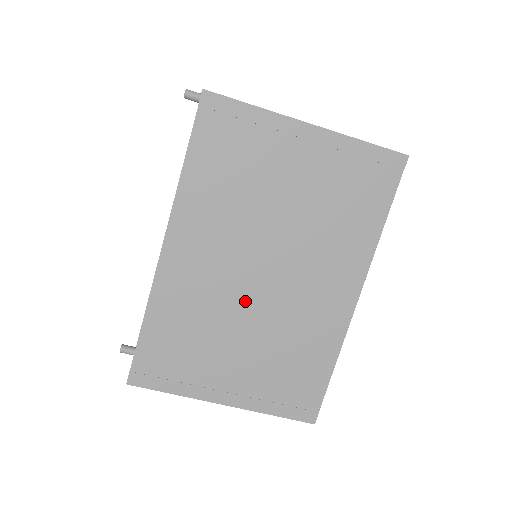
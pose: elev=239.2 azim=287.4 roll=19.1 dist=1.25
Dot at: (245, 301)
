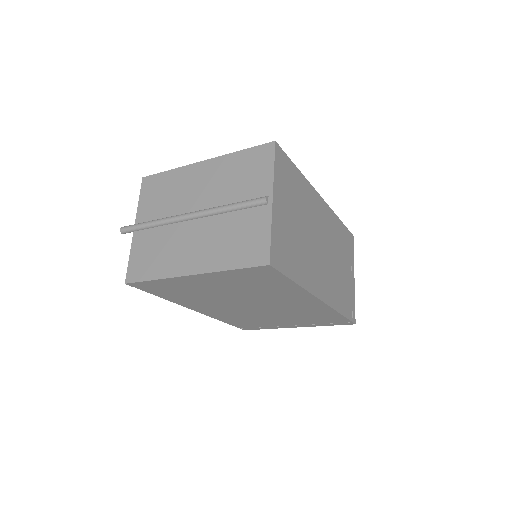
Dot at: (258, 312)
